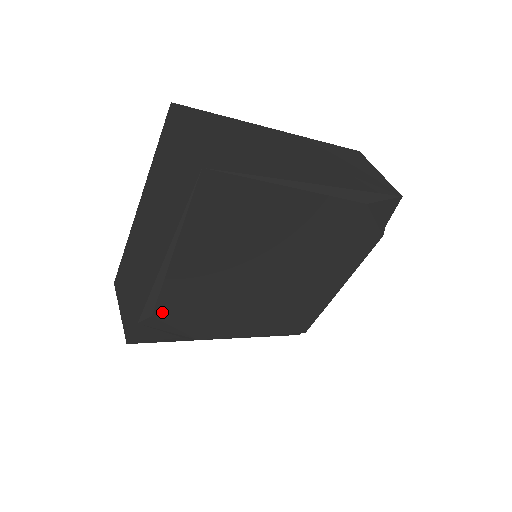
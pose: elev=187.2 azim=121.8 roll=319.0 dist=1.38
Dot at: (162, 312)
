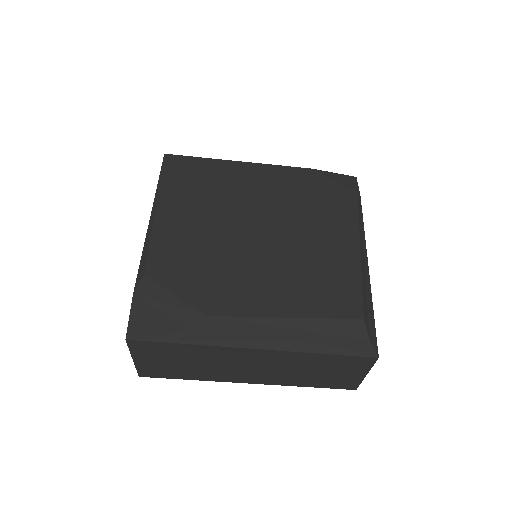
Dot at: (155, 270)
